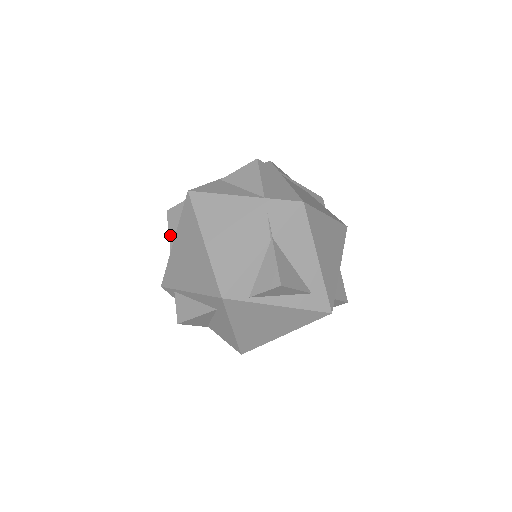
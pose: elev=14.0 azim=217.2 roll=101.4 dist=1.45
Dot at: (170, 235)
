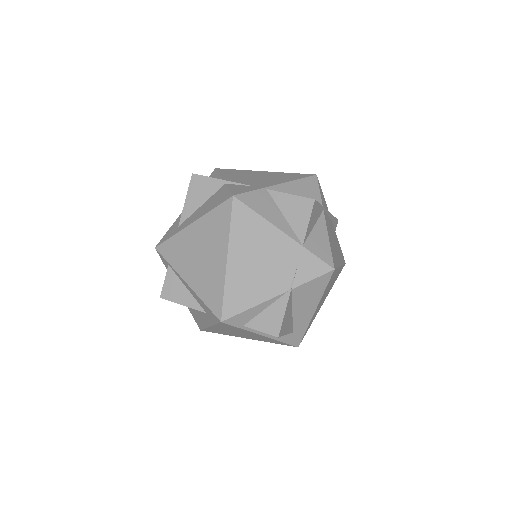
Dot at: (186, 203)
